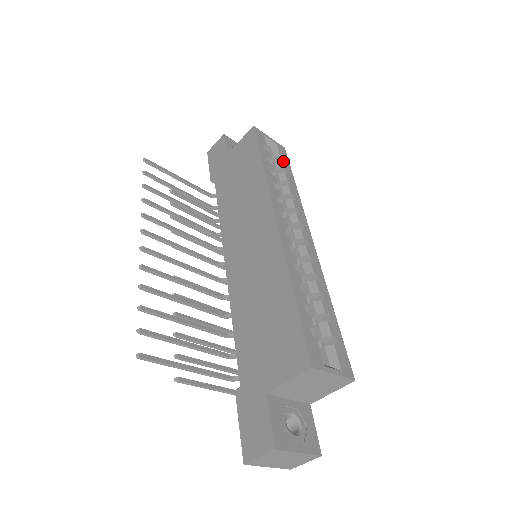
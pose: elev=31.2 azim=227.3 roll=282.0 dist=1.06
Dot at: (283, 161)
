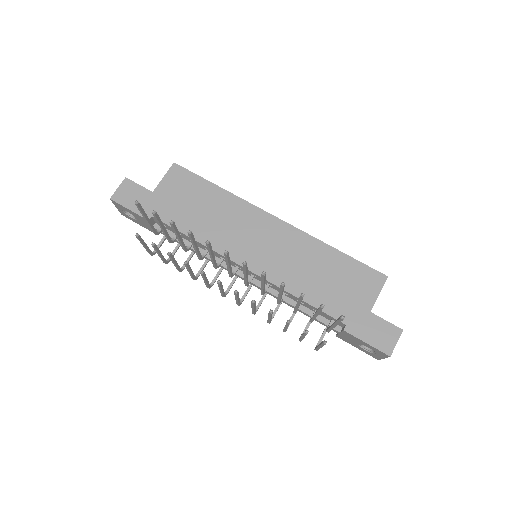
Dot at: occluded
